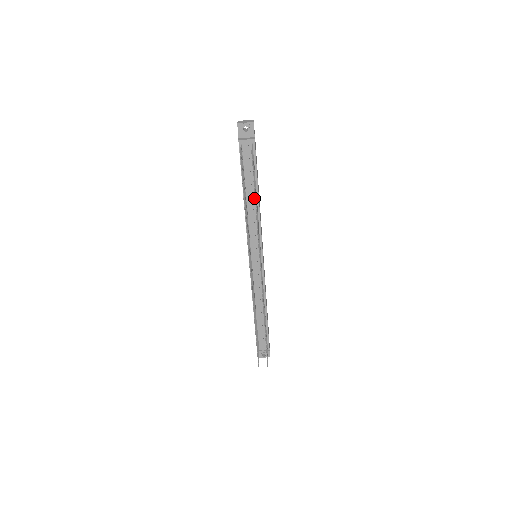
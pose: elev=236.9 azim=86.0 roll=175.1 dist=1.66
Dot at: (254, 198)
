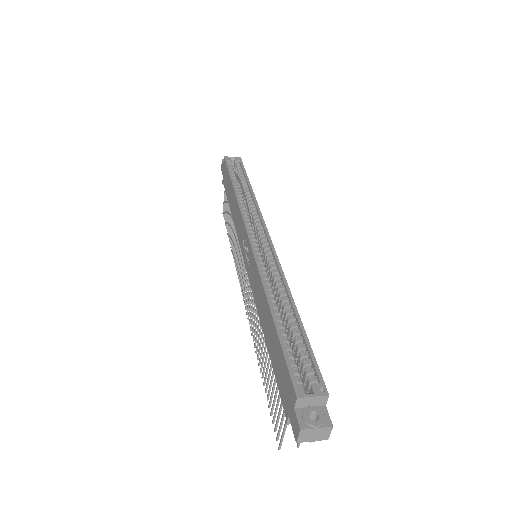
Dot at: occluded
